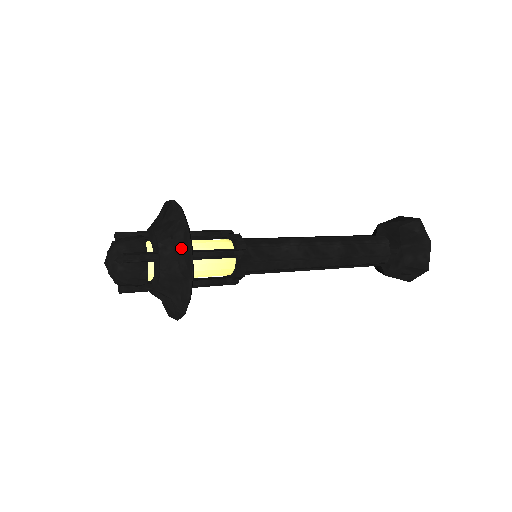
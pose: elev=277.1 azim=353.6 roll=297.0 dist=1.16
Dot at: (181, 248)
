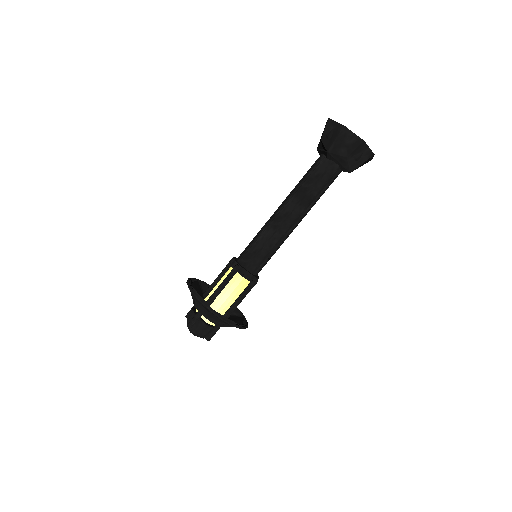
Dot at: (198, 301)
